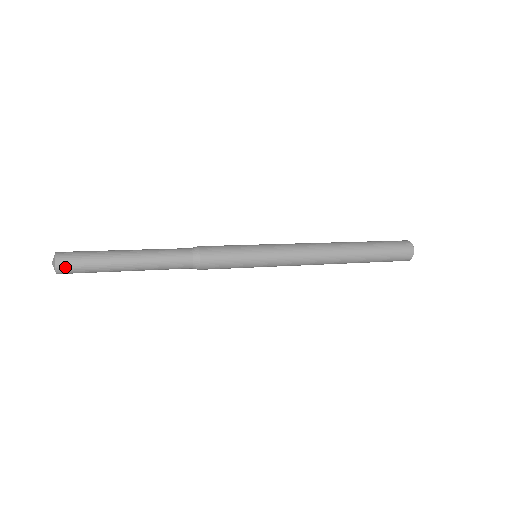
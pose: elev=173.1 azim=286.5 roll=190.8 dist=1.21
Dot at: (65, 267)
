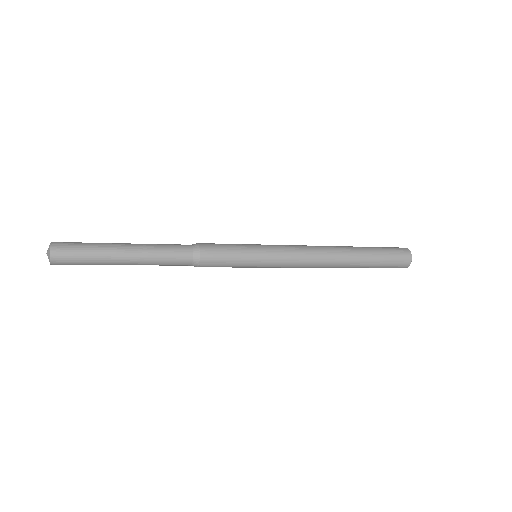
Dot at: (60, 251)
